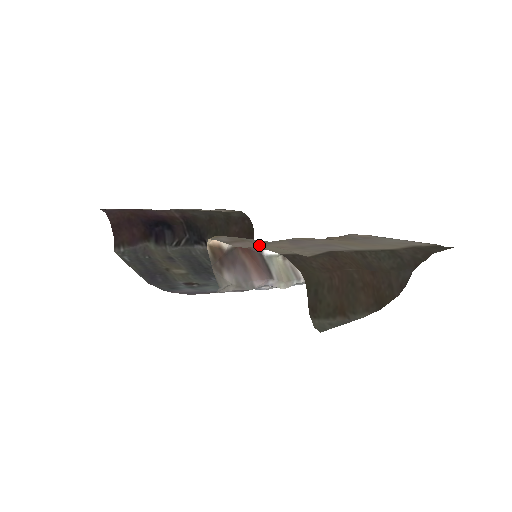
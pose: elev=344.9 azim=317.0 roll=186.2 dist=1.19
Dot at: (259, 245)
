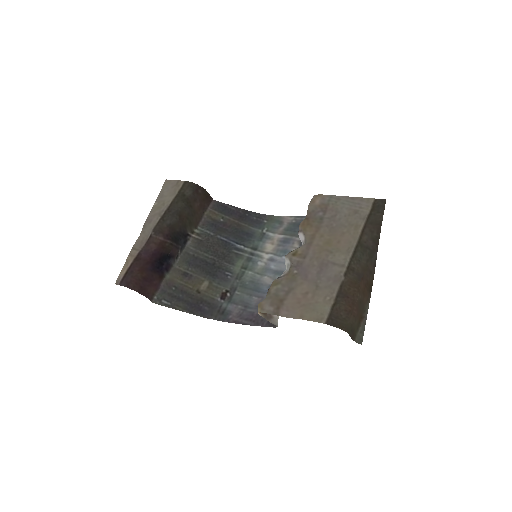
Dot at: (298, 308)
